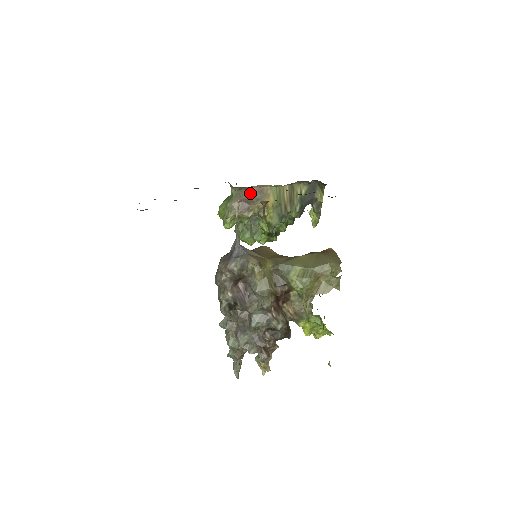
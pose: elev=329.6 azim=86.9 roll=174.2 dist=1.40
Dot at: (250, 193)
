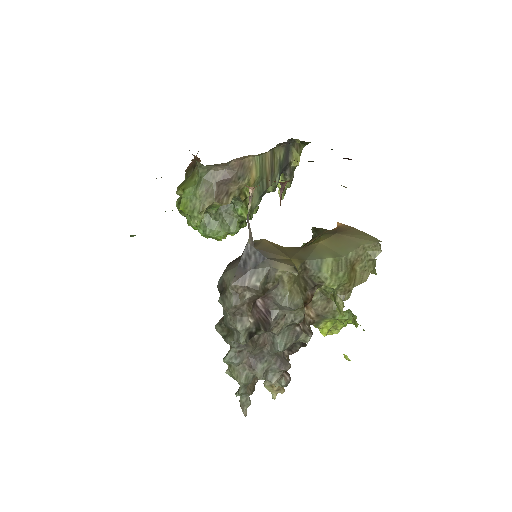
Dot at: (228, 170)
